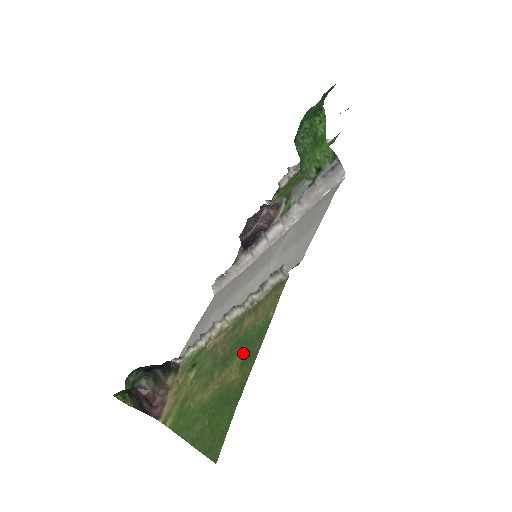
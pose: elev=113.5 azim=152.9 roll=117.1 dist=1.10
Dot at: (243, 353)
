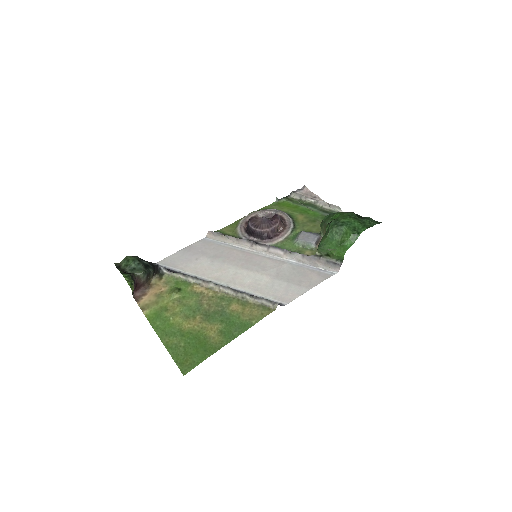
Dot at: (224, 326)
